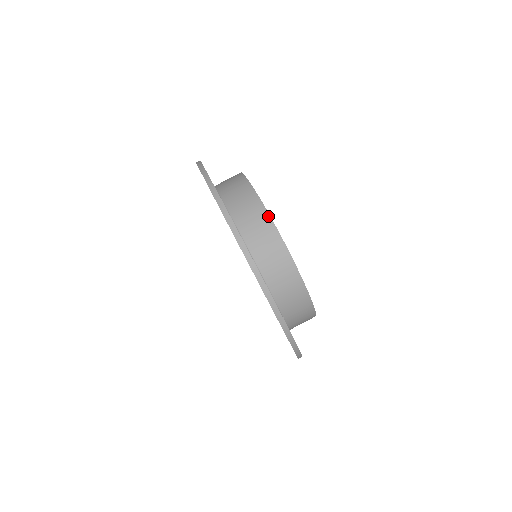
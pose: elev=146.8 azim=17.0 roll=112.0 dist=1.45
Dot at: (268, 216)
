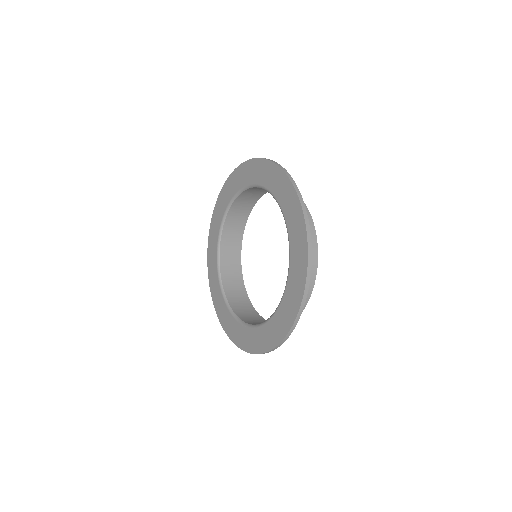
Dot at: (305, 205)
